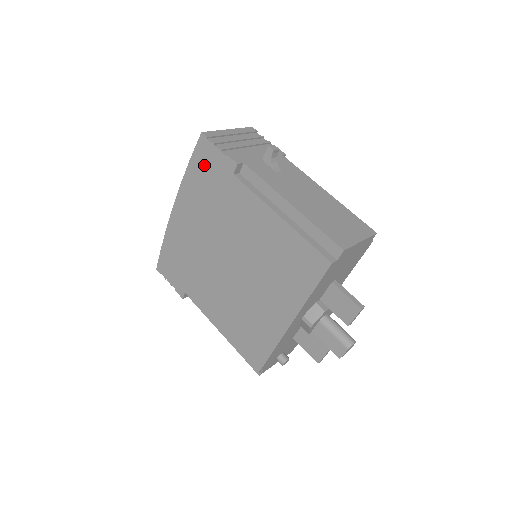
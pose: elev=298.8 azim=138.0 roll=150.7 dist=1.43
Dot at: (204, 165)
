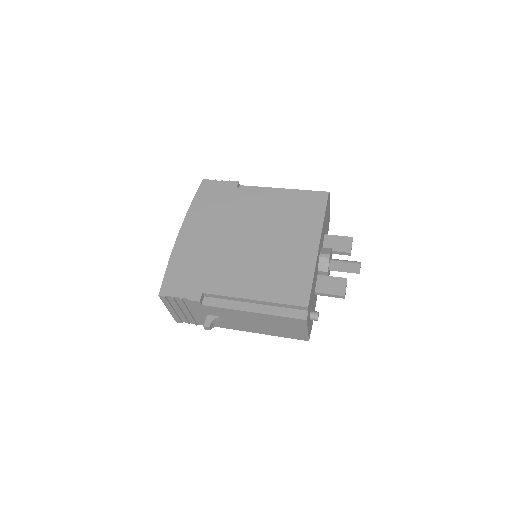
Dot at: (209, 193)
